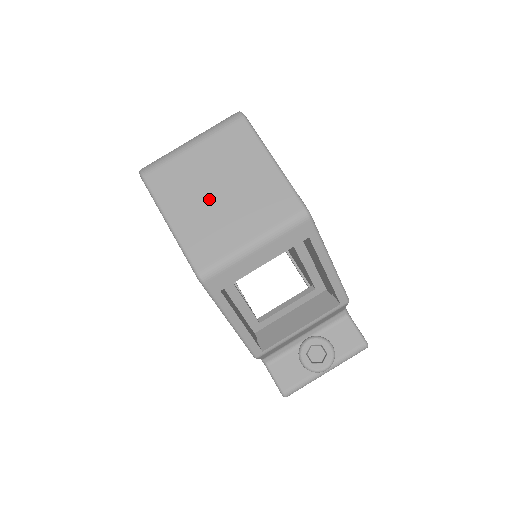
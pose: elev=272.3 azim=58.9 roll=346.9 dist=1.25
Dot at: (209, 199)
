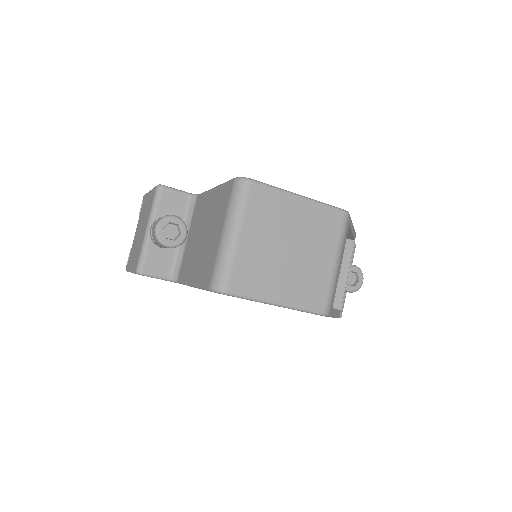
Dot at: (287, 262)
